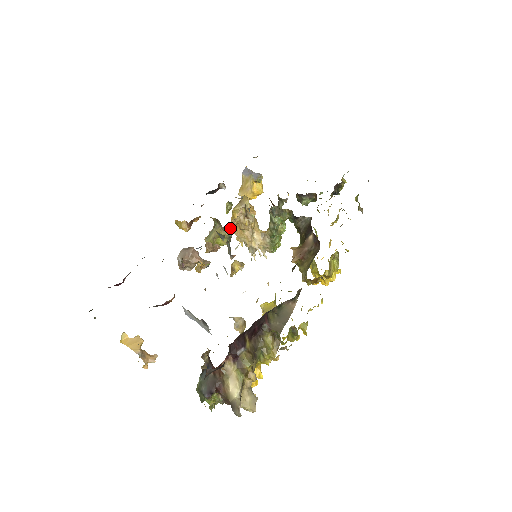
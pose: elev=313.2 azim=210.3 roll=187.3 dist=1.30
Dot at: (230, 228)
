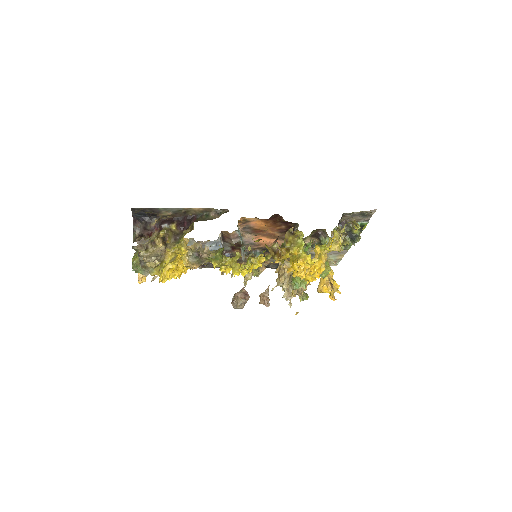
Dot at: (258, 255)
